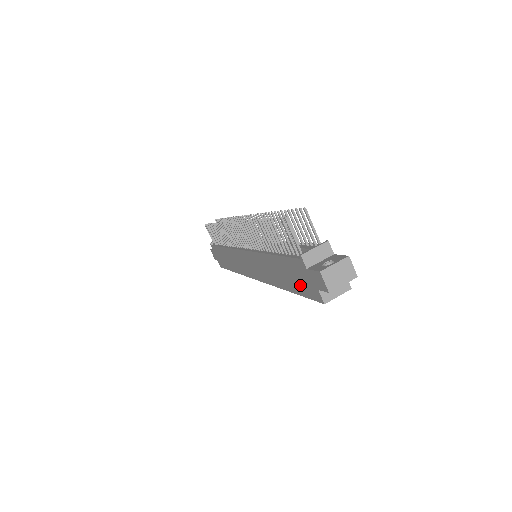
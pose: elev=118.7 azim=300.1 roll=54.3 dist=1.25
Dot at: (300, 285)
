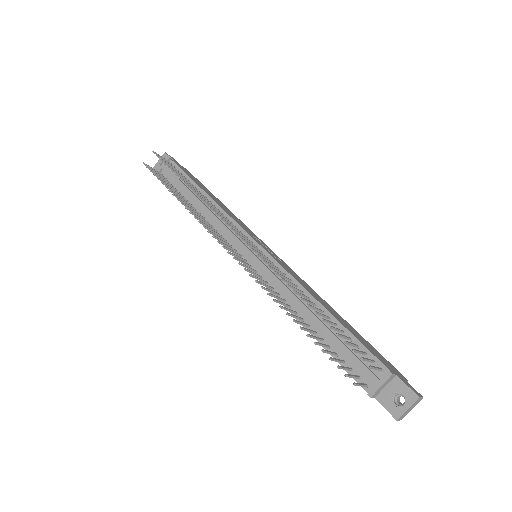
Dot at: occluded
